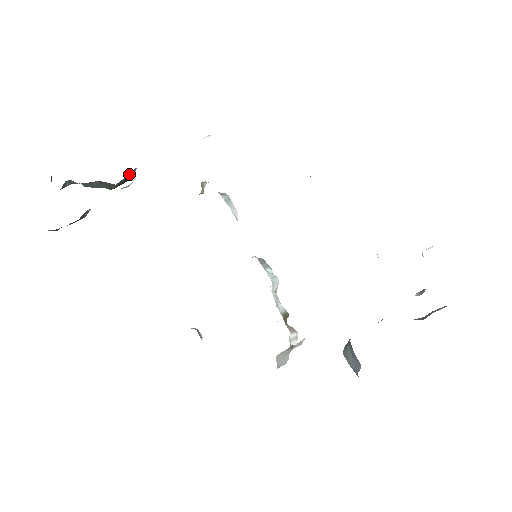
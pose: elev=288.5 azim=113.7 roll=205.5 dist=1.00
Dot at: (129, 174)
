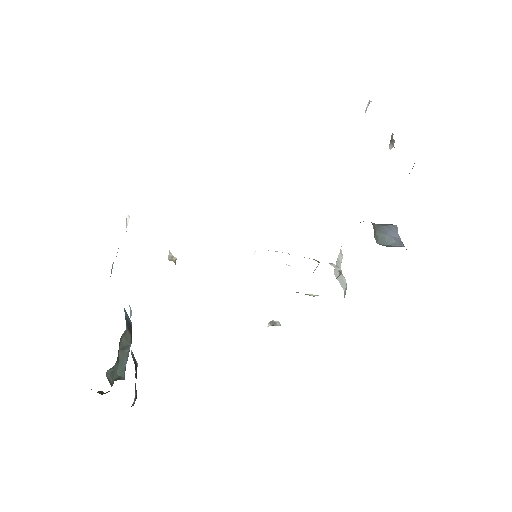
Dot at: (125, 314)
